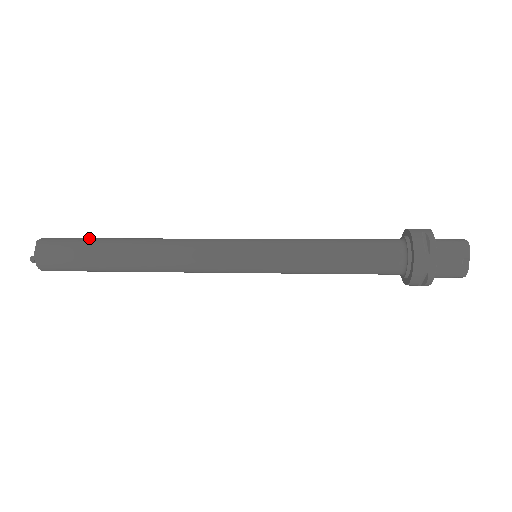
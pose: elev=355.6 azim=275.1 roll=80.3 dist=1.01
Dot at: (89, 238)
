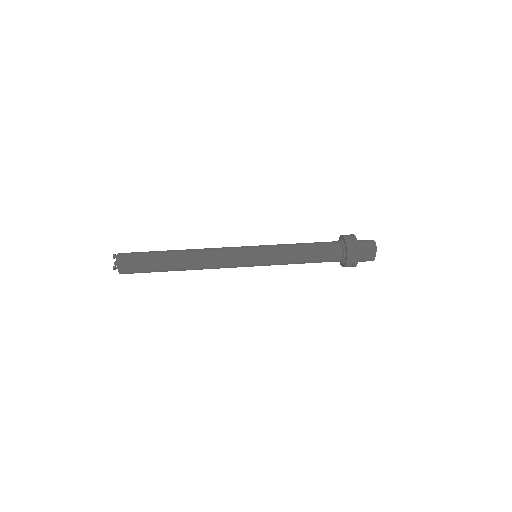
Dot at: (150, 252)
